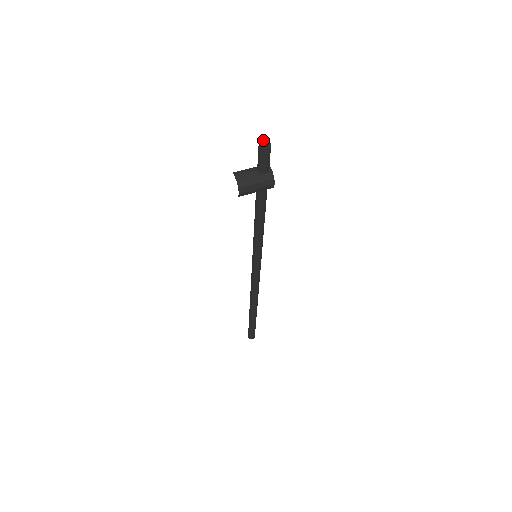
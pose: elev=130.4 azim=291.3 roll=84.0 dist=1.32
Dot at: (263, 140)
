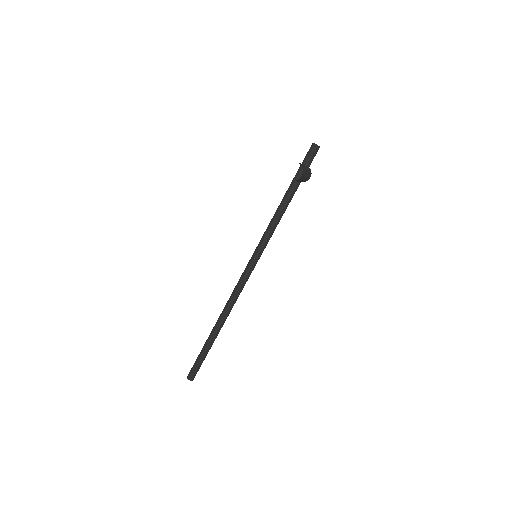
Dot at: occluded
